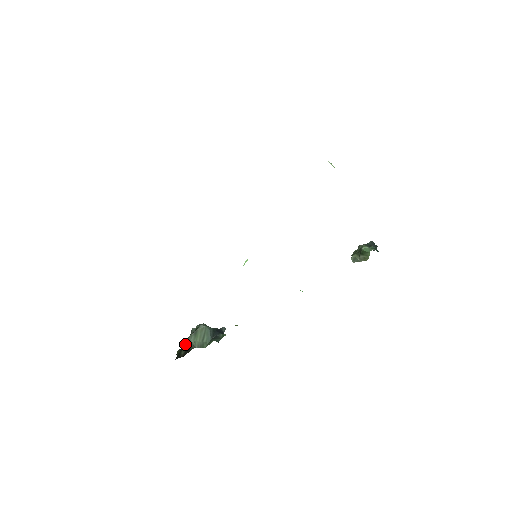
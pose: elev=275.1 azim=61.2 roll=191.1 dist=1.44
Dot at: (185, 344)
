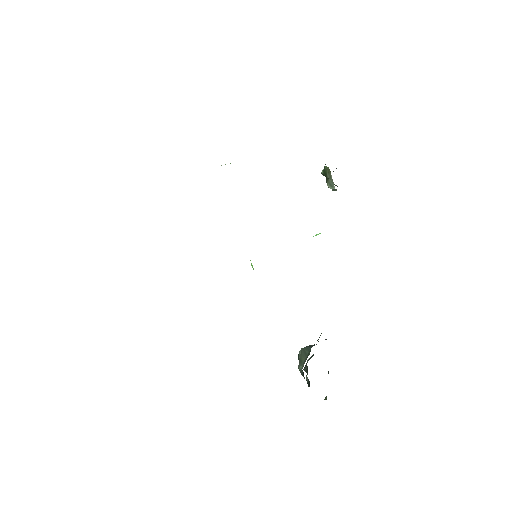
Dot at: (307, 382)
